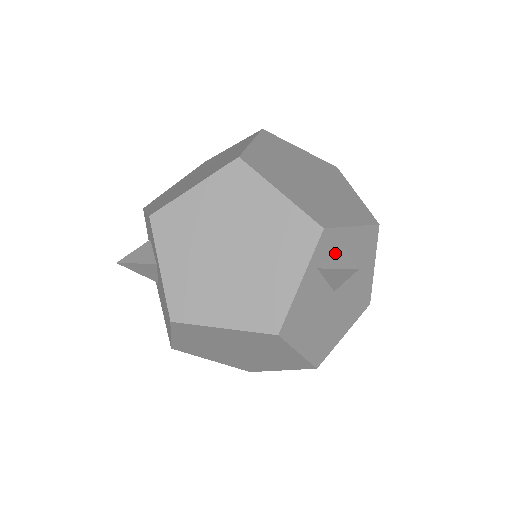
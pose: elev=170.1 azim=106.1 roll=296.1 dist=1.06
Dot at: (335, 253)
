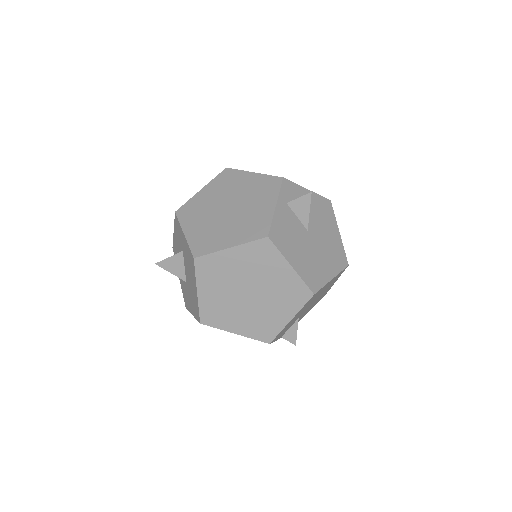
Dot at: occluded
